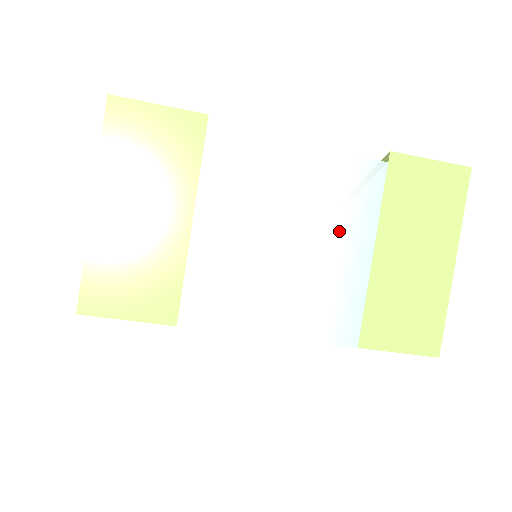
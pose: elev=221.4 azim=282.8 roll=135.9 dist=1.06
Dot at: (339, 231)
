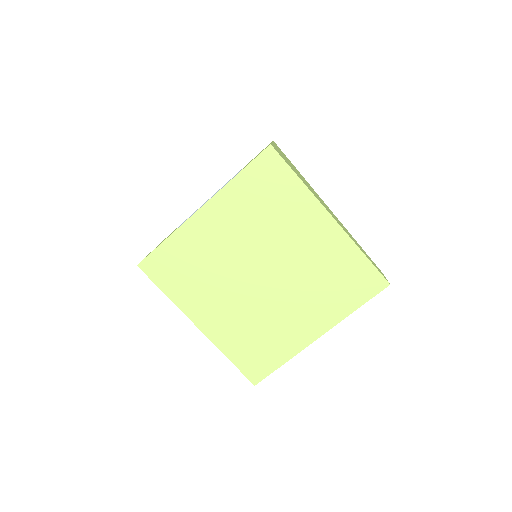
Dot at: occluded
